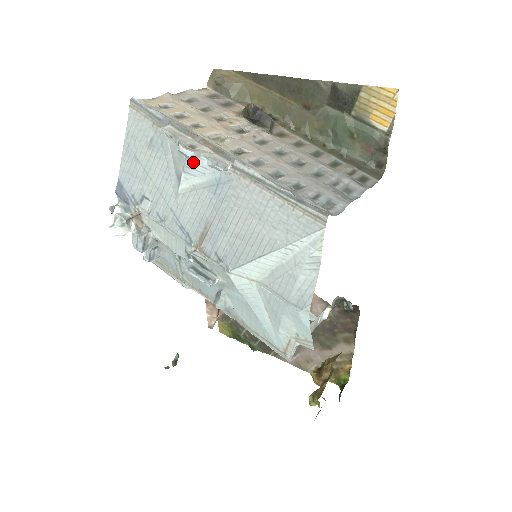
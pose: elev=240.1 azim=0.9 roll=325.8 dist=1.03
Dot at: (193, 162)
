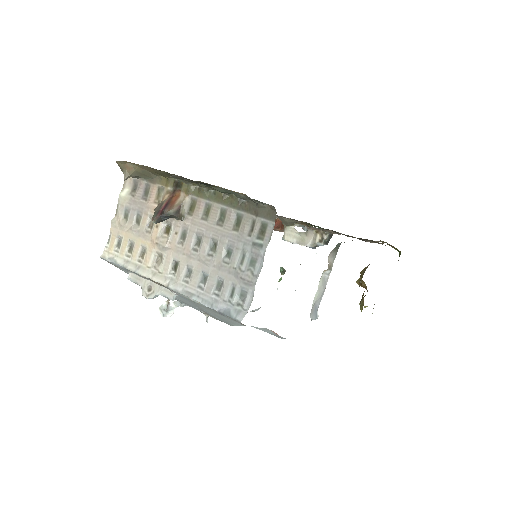
Dot at: (158, 295)
